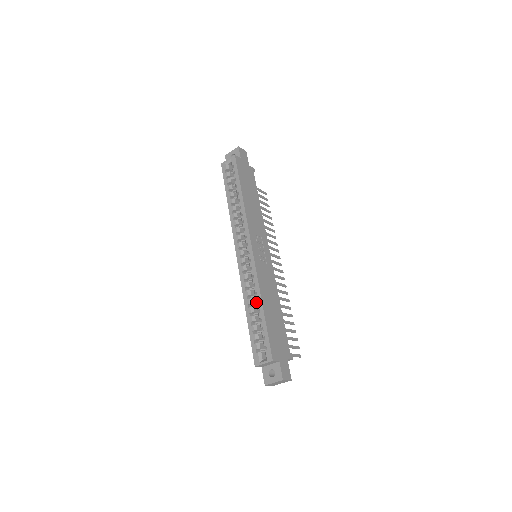
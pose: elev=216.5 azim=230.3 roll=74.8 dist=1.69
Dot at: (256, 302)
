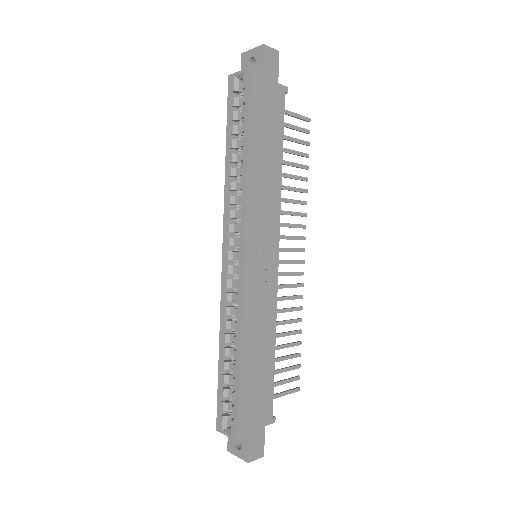
Dot at: occluded
